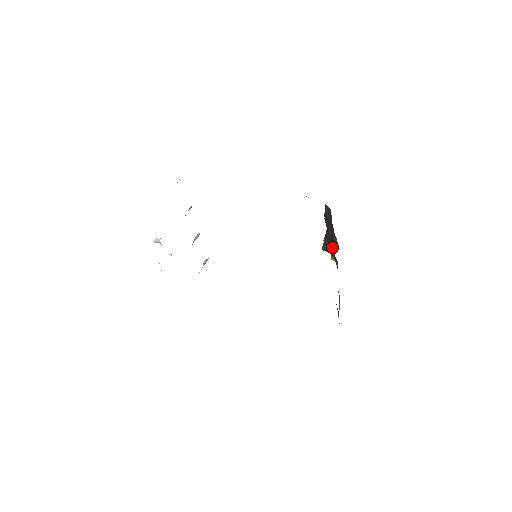
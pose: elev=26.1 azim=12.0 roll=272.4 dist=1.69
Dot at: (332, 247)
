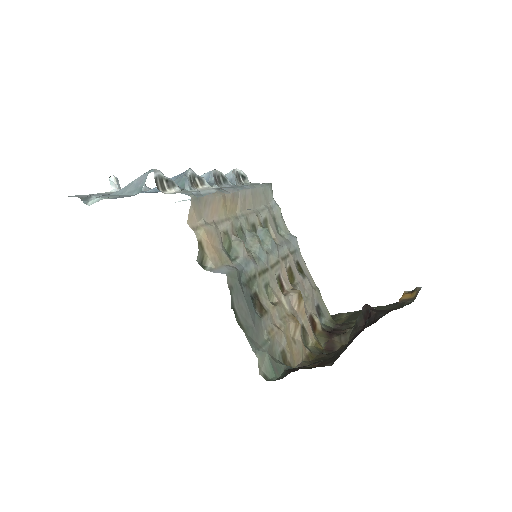
Dot at: (355, 330)
